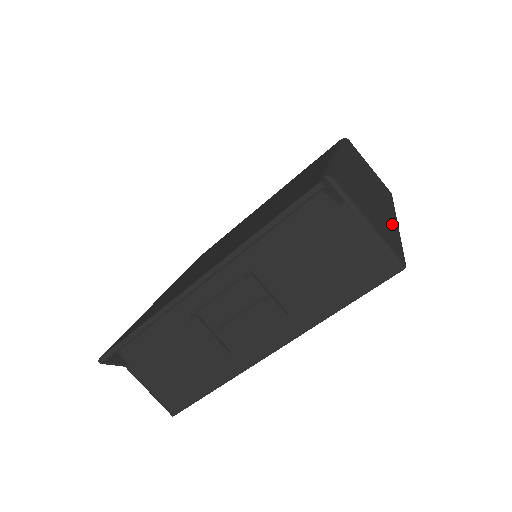
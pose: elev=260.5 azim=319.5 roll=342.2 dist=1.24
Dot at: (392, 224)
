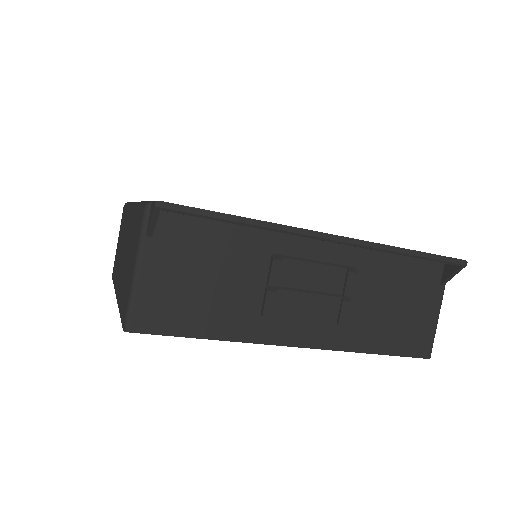
Dot at: occluded
